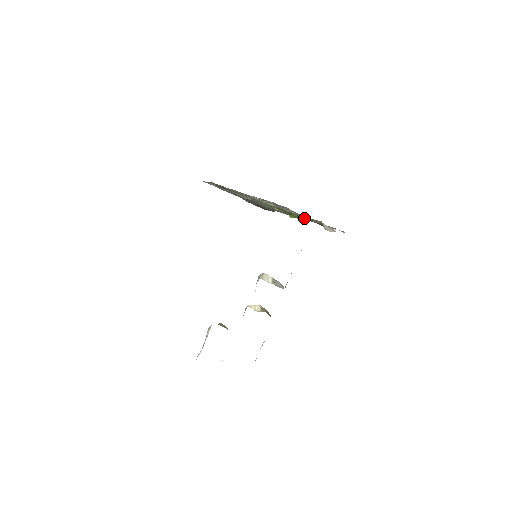
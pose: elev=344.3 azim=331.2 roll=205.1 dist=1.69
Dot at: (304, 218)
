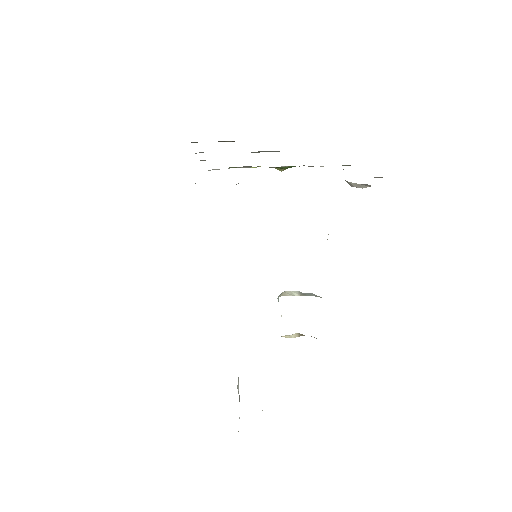
Dot at: occluded
